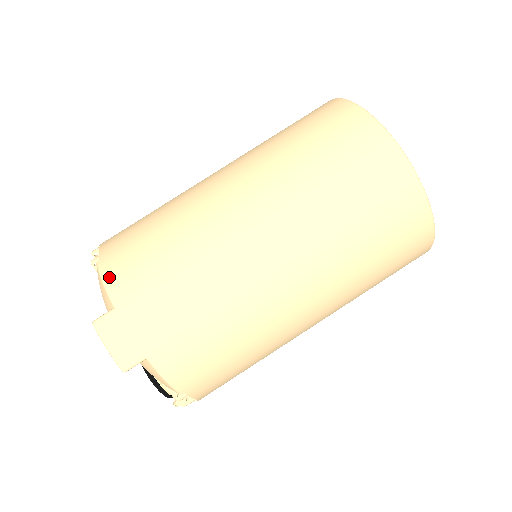
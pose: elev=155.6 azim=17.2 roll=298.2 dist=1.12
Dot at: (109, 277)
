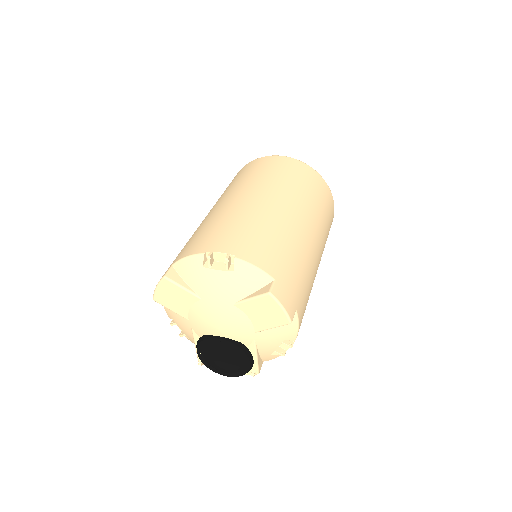
Dot at: (257, 262)
